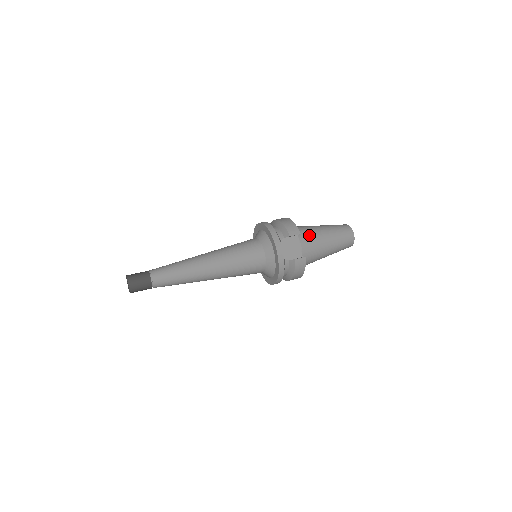
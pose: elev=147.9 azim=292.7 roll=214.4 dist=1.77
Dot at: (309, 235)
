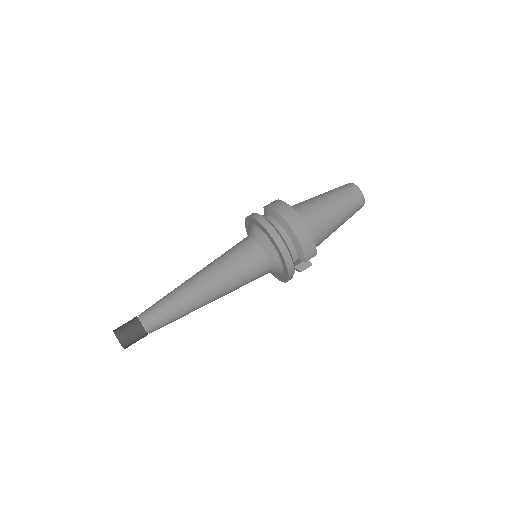
Dot at: (322, 236)
